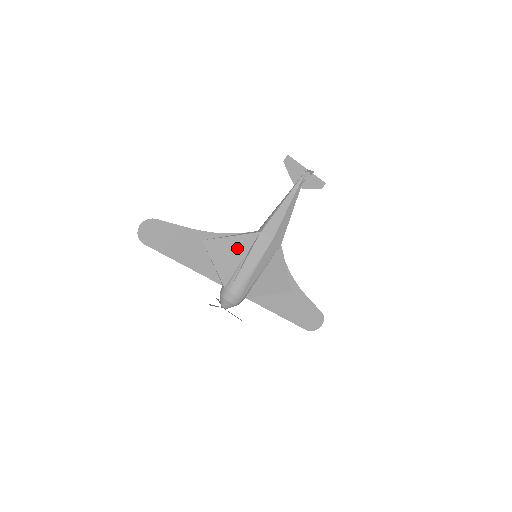
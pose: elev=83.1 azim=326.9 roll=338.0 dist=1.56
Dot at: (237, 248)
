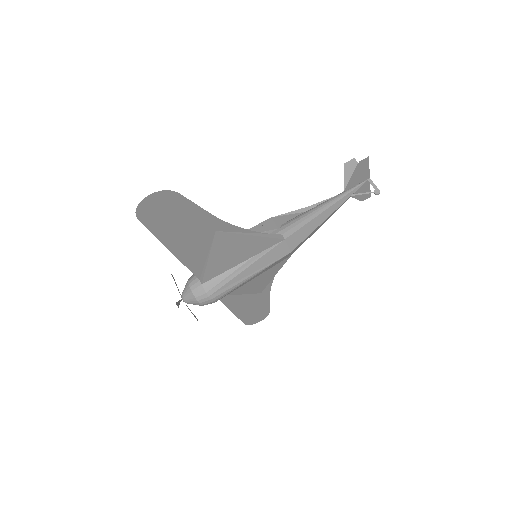
Dot at: (247, 249)
